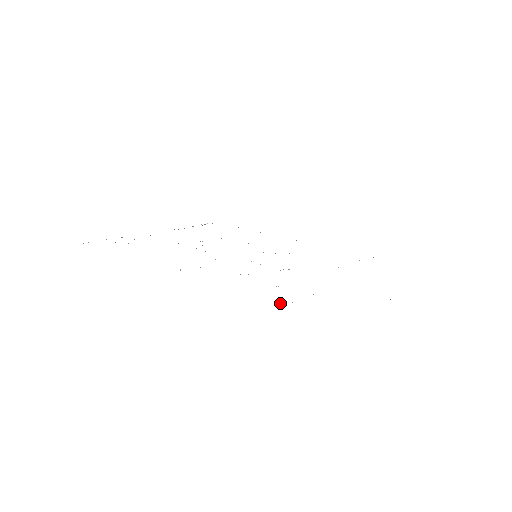
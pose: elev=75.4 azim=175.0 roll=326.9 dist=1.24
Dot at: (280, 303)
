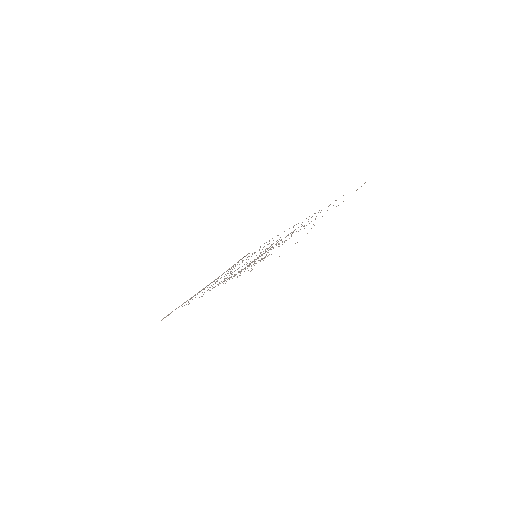
Dot at: occluded
